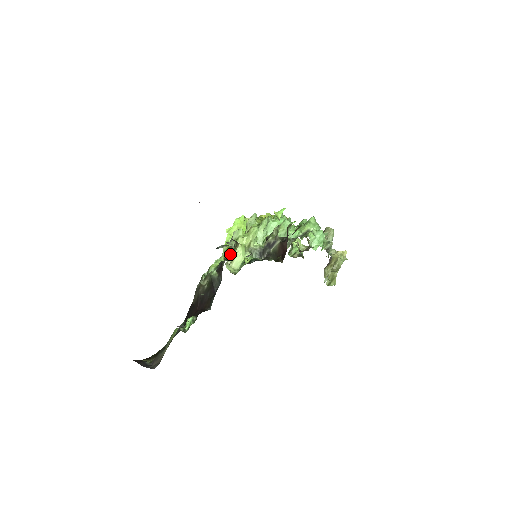
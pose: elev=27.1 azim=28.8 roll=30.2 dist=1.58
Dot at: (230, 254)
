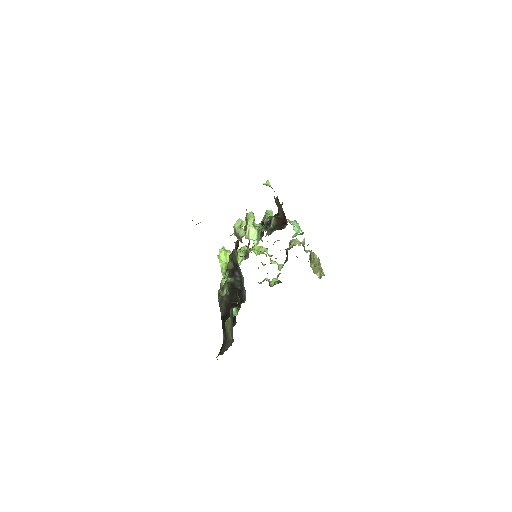
Dot at: occluded
